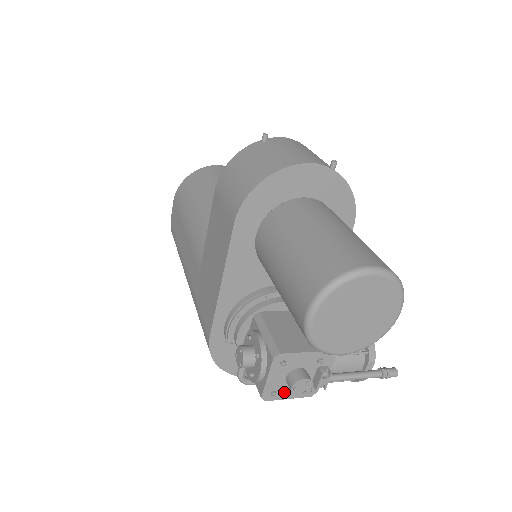
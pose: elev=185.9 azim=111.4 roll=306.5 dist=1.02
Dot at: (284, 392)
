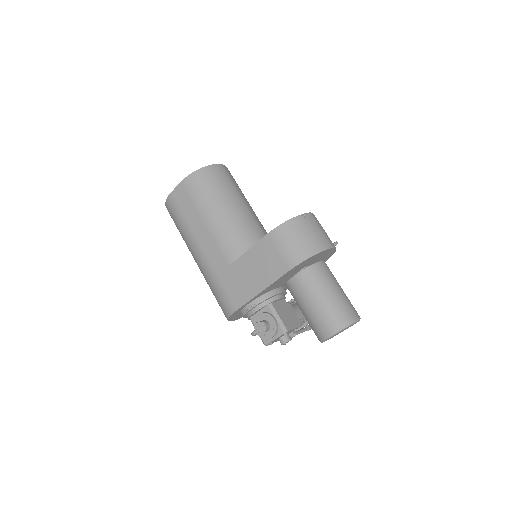
Dot at: occluded
